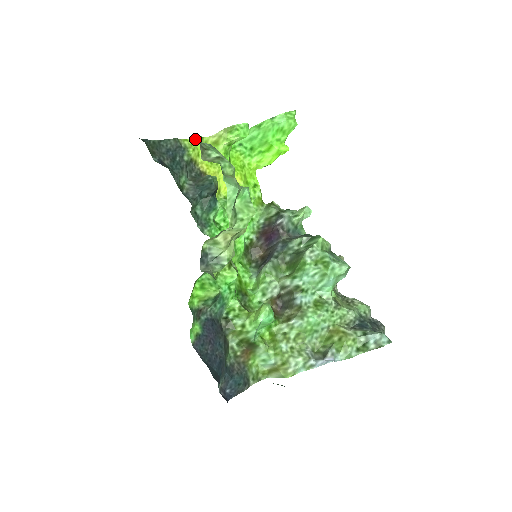
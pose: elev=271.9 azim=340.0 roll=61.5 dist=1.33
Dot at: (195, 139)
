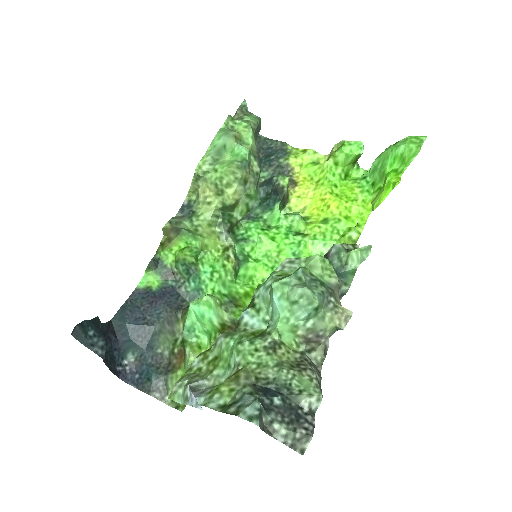
Dot at: (306, 151)
